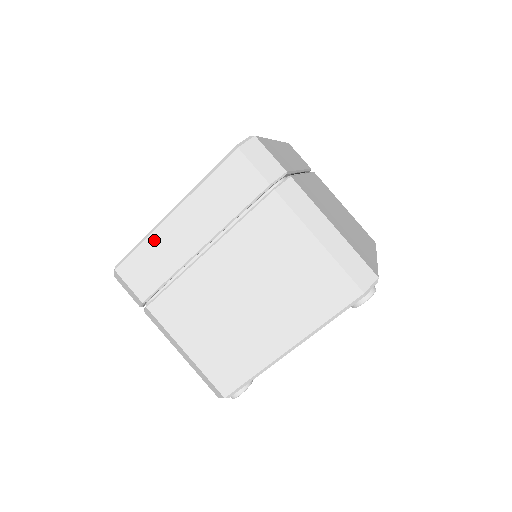
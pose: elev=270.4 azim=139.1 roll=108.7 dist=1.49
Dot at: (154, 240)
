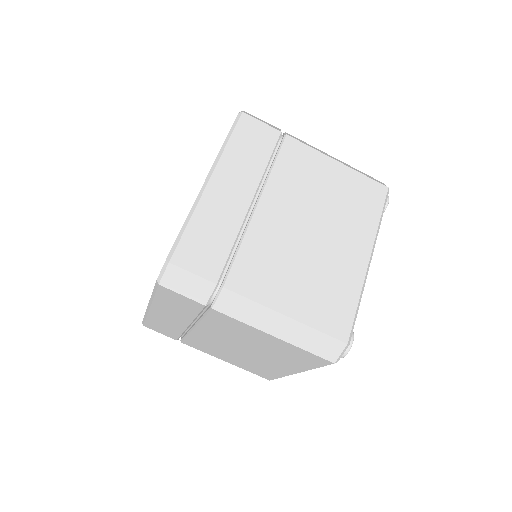
Dot at: (152, 318)
